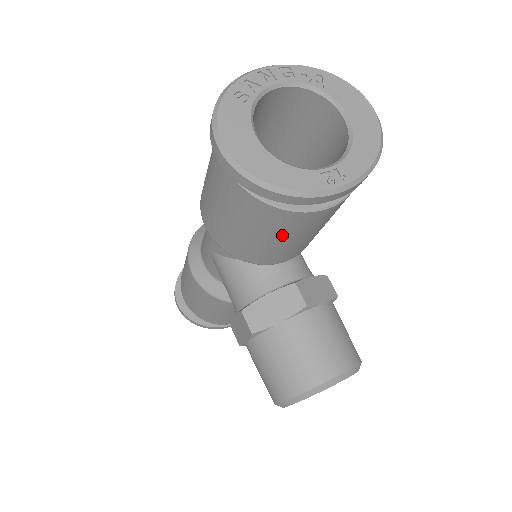
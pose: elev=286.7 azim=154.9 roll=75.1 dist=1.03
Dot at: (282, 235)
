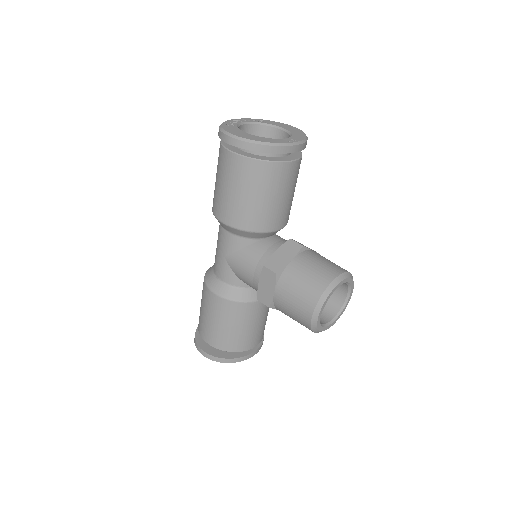
Dot at: (274, 190)
